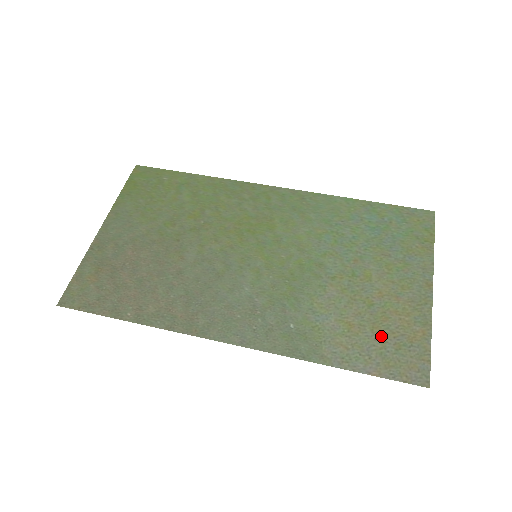
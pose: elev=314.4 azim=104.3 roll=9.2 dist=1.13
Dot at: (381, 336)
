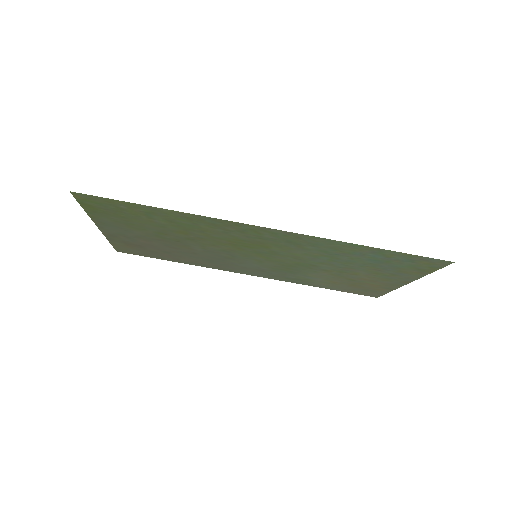
Dot at: (354, 287)
